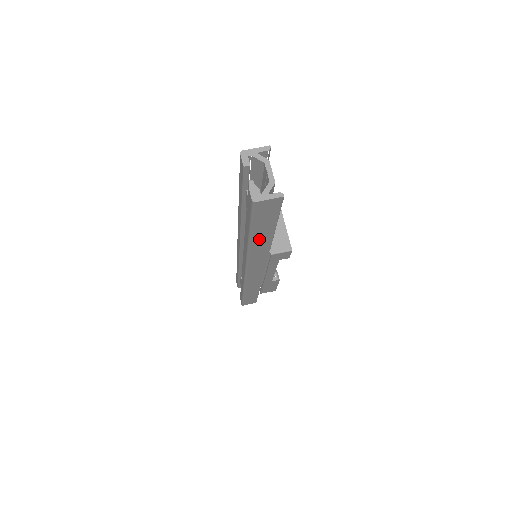
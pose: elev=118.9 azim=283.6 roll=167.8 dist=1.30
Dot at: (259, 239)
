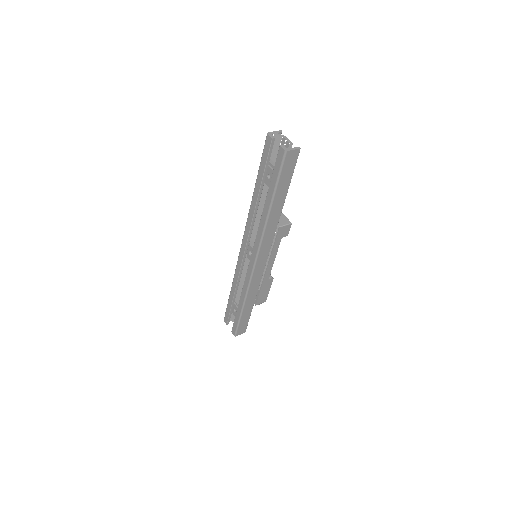
Dot at: (276, 205)
